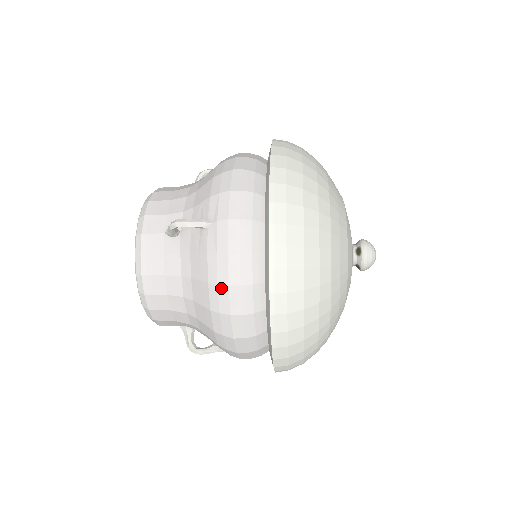
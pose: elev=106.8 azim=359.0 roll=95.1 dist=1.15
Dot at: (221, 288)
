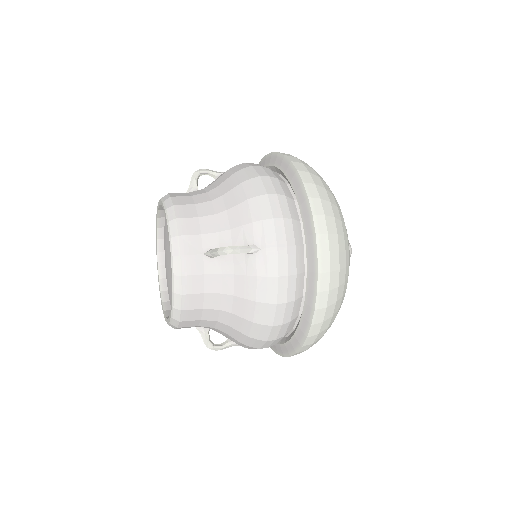
Dot at: (269, 306)
